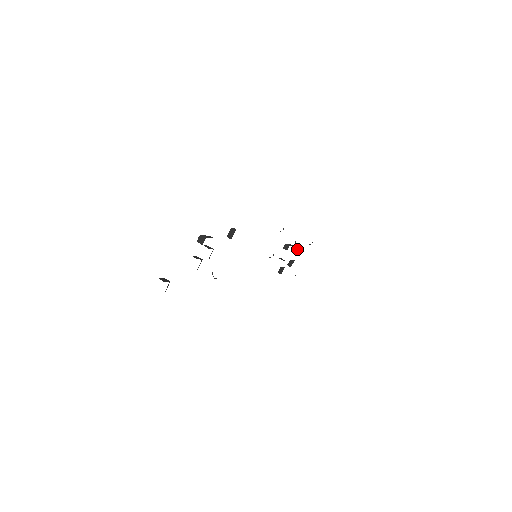
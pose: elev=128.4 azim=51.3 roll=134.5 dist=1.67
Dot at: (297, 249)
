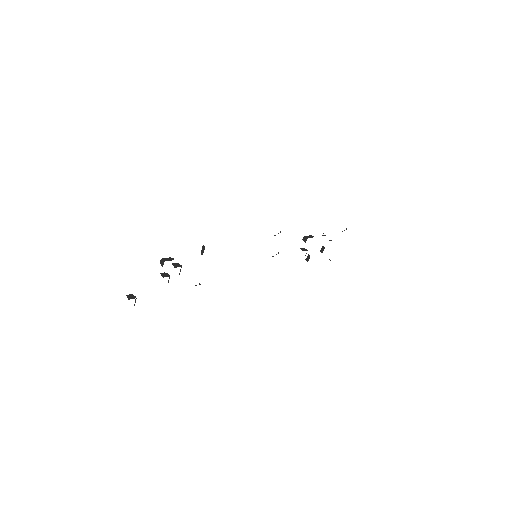
Dot at: occluded
